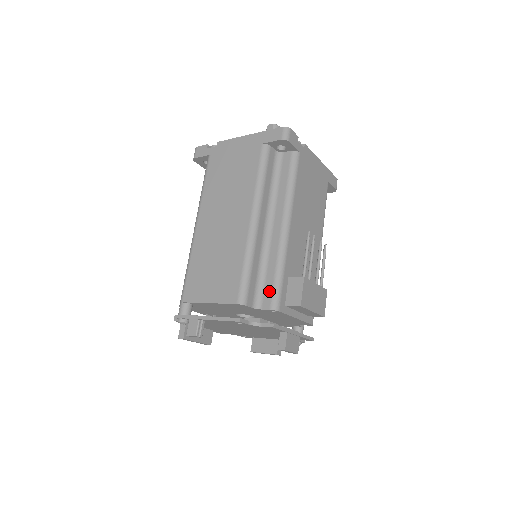
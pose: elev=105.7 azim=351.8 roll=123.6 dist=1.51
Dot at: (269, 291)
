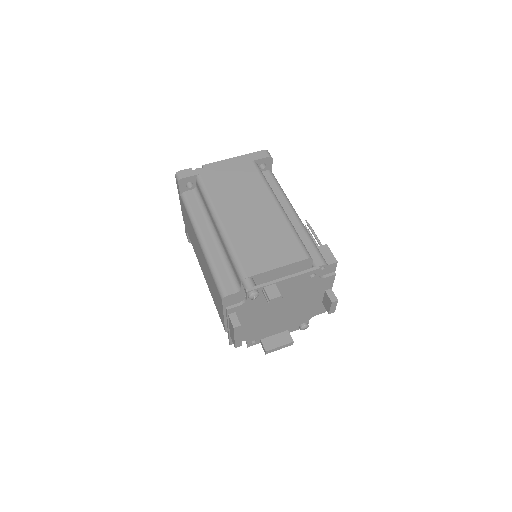
Dot at: (314, 254)
